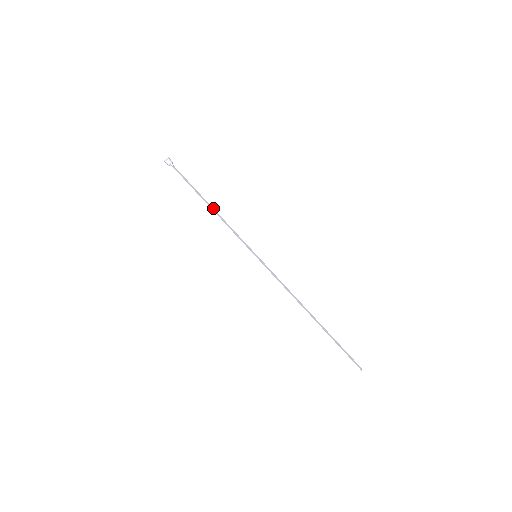
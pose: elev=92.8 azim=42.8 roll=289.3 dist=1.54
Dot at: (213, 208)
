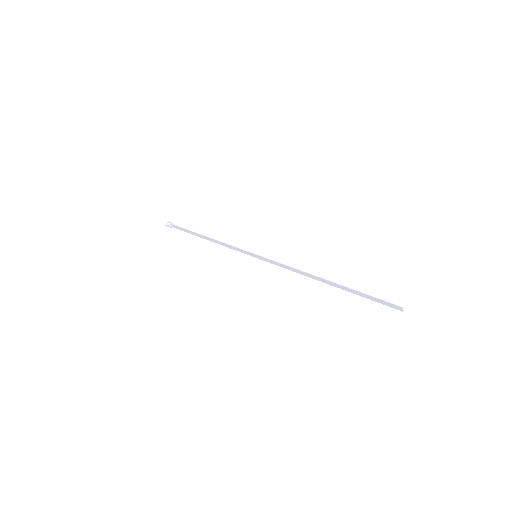
Dot at: occluded
